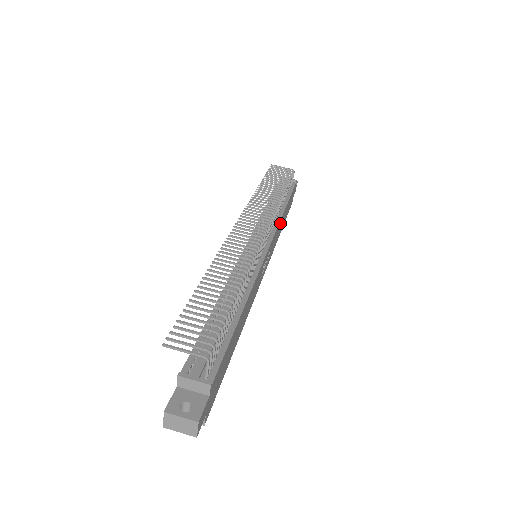
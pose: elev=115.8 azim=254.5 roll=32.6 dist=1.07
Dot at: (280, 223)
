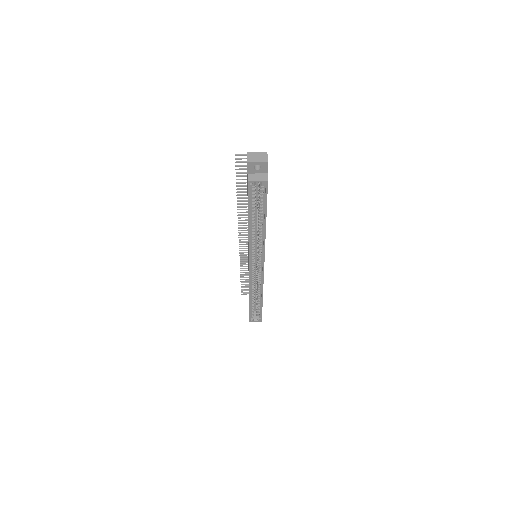
Dot at: occluded
